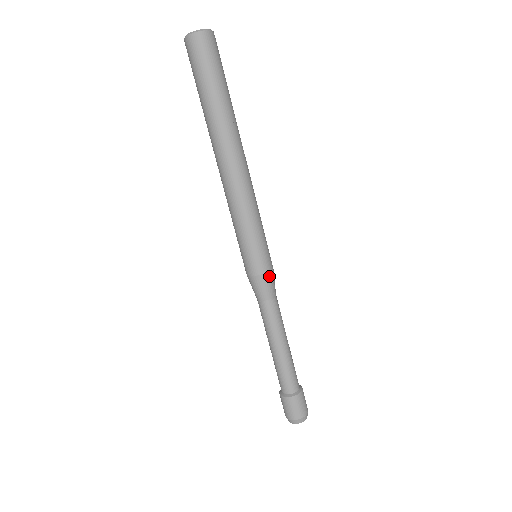
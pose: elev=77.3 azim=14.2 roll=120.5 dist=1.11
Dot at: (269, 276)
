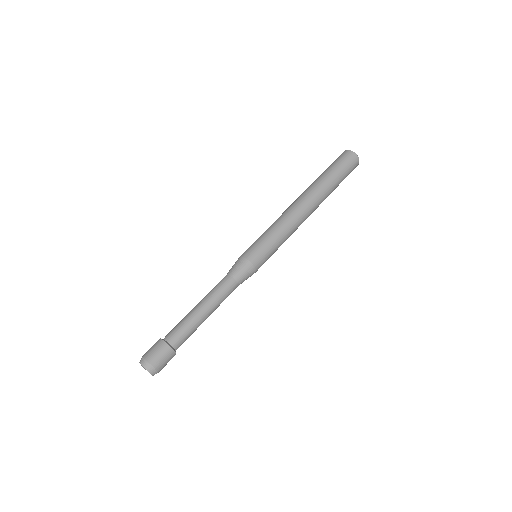
Dot at: (244, 261)
